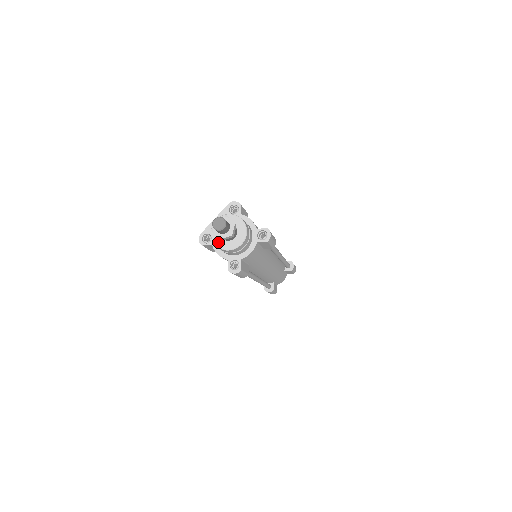
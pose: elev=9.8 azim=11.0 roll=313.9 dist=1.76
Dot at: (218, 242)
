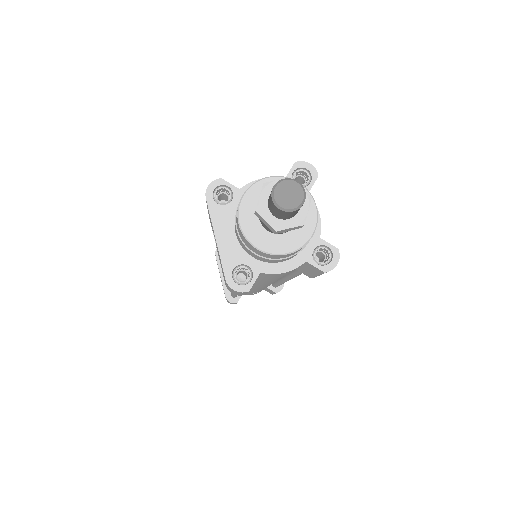
Dot at: (284, 246)
